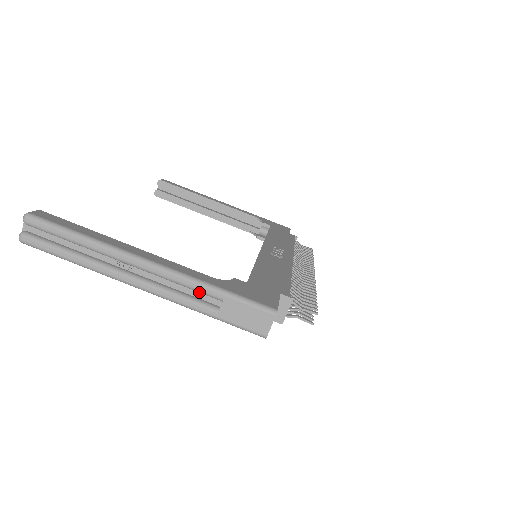
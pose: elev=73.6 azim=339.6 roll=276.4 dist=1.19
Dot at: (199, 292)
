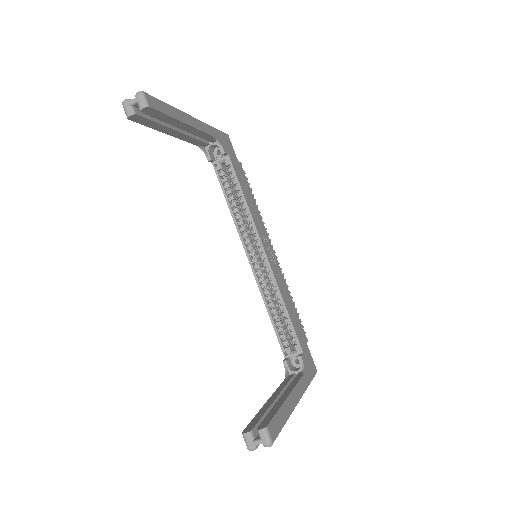
Dot at: occluded
